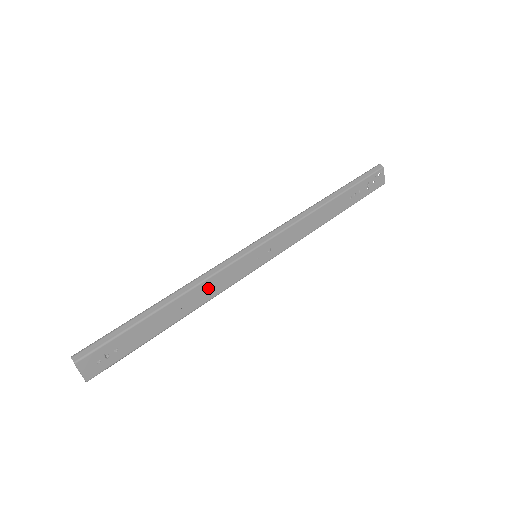
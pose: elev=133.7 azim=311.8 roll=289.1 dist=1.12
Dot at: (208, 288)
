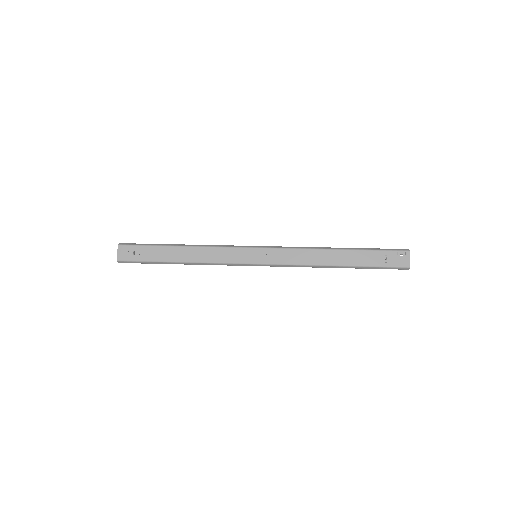
Dot at: (210, 253)
